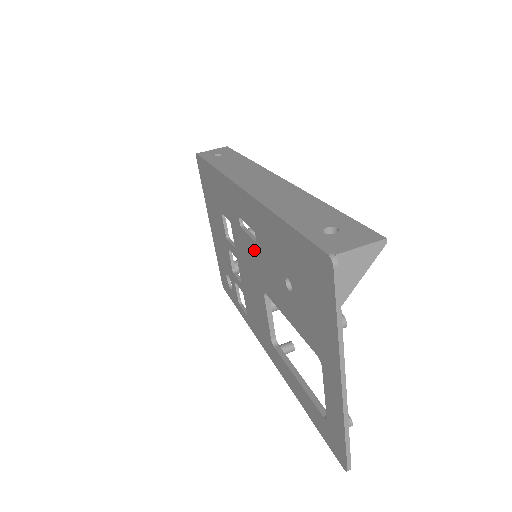
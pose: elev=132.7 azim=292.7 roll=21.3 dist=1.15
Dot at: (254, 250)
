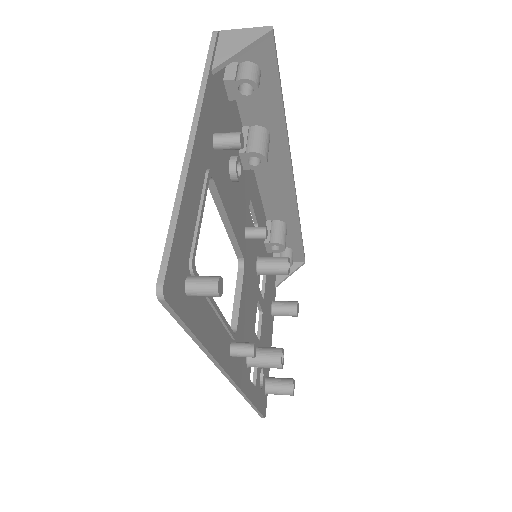
Dot at: occluded
